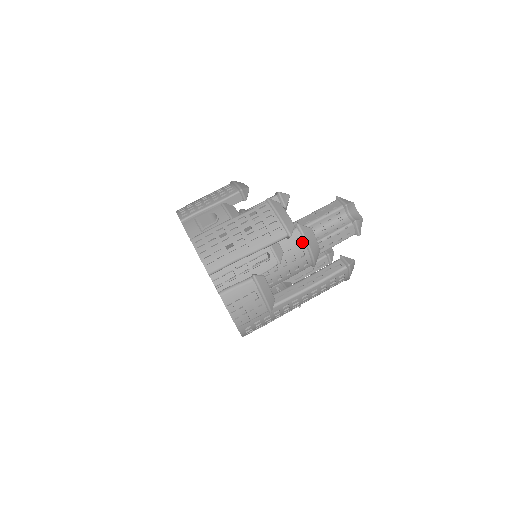
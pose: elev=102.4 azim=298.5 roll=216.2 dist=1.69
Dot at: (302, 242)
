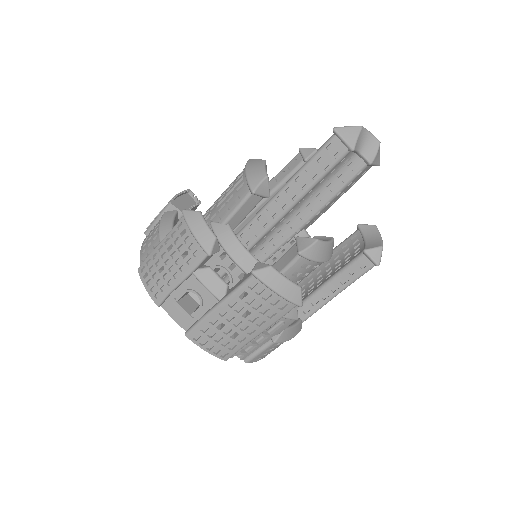
Dot at: (312, 263)
